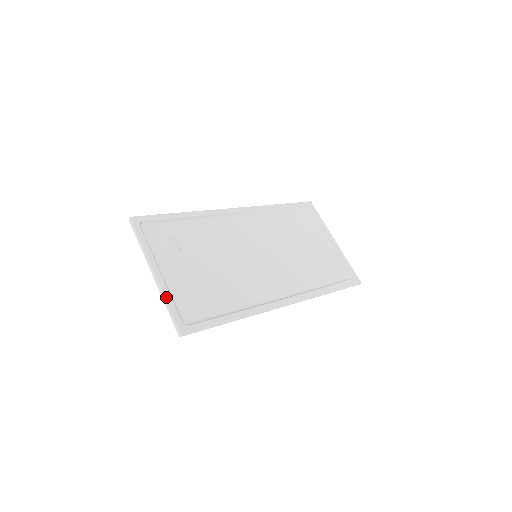
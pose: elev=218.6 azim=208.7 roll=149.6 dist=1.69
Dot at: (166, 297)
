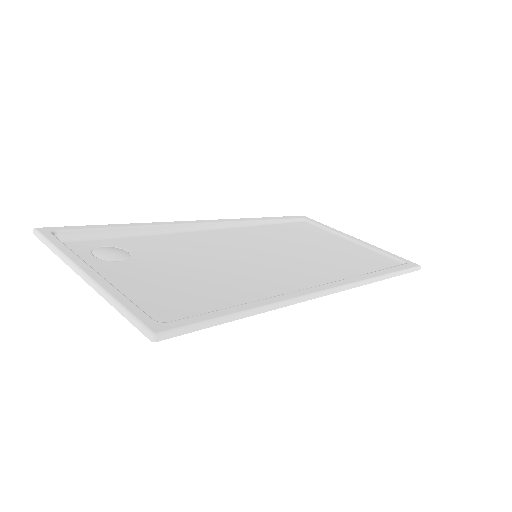
Dot at: (111, 294)
